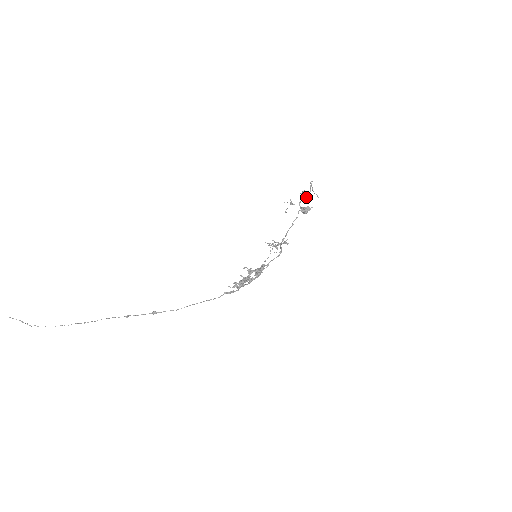
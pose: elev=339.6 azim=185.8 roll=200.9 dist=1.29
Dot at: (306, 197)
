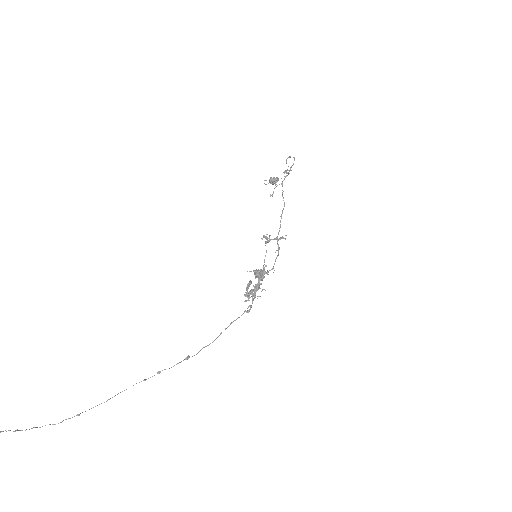
Dot at: (287, 175)
